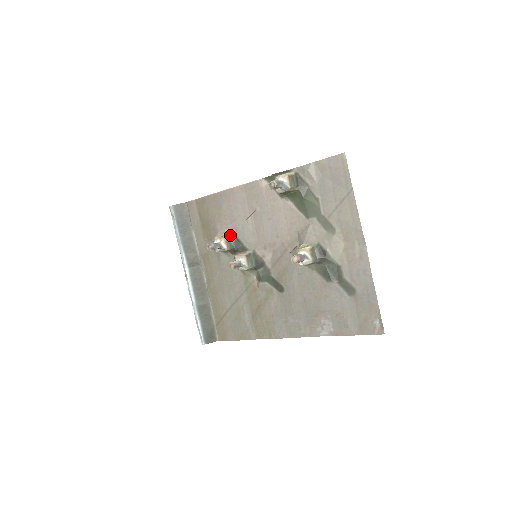
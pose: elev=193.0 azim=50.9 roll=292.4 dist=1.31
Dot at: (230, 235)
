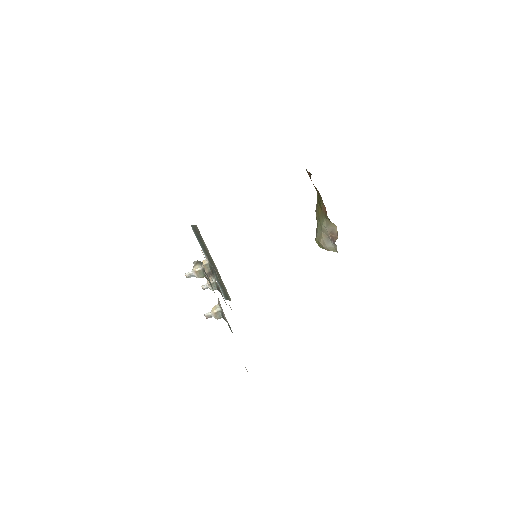
Dot at: (208, 264)
